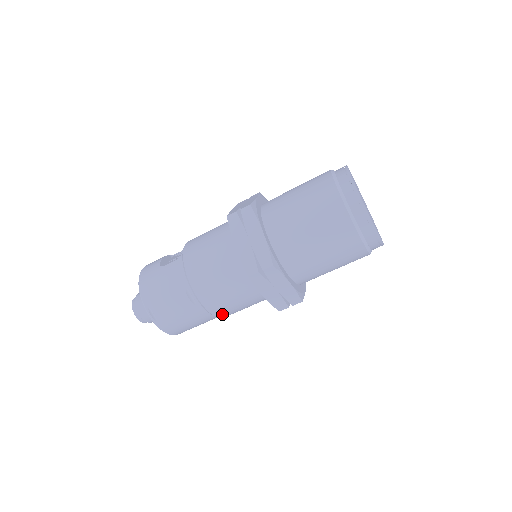
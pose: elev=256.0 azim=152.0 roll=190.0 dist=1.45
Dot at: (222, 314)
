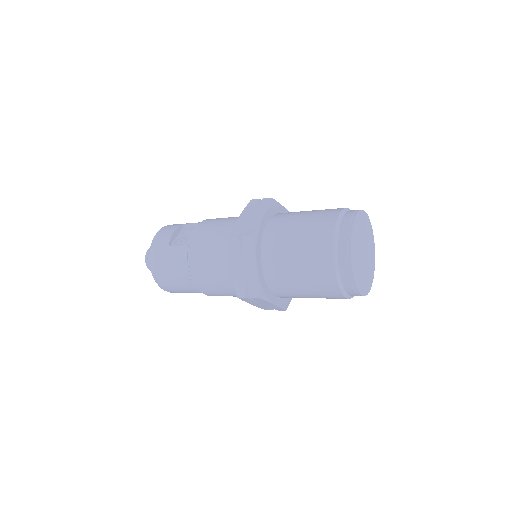
Dot at: occluded
